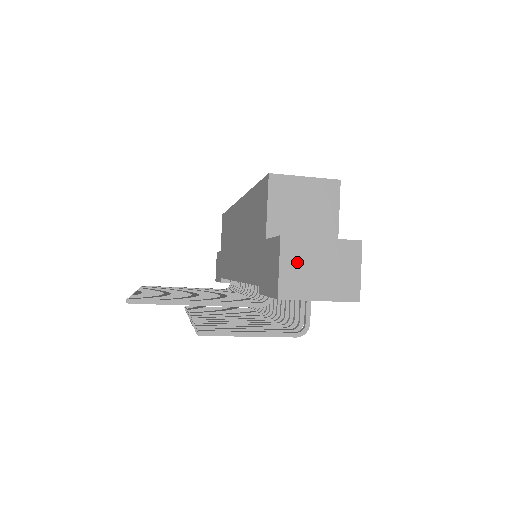
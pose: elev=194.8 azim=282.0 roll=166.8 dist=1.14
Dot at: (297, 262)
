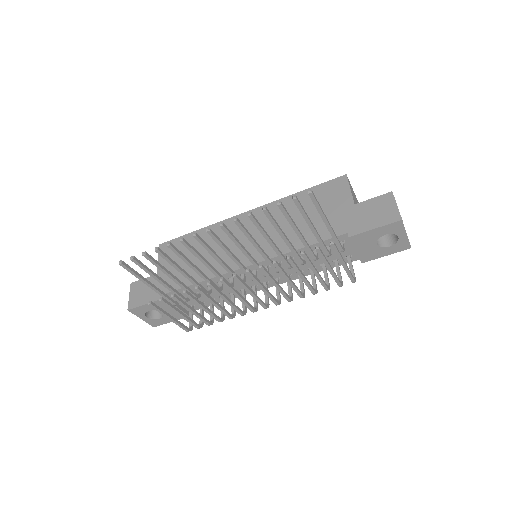
Dot at: occluded
